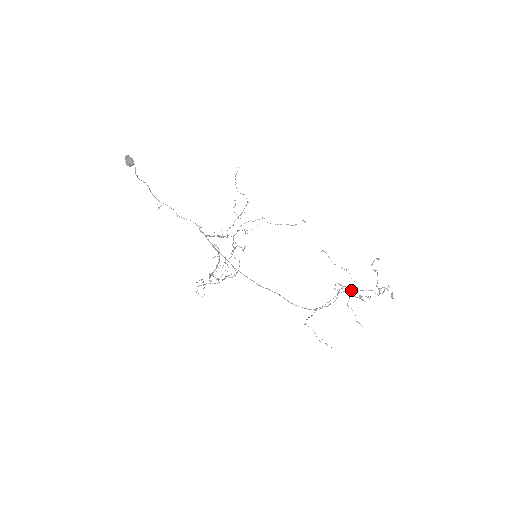
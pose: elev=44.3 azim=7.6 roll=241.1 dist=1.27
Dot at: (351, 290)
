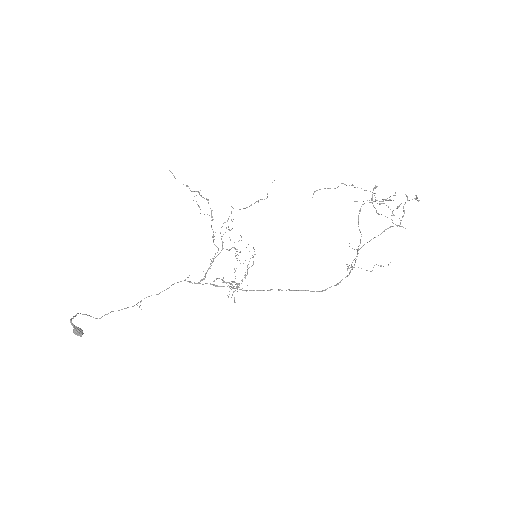
Dot at: occluded
